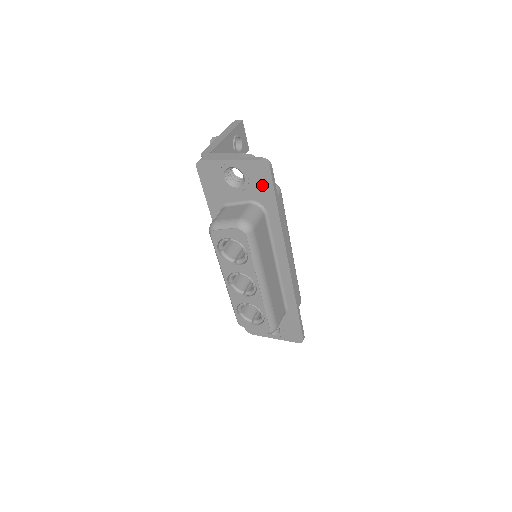
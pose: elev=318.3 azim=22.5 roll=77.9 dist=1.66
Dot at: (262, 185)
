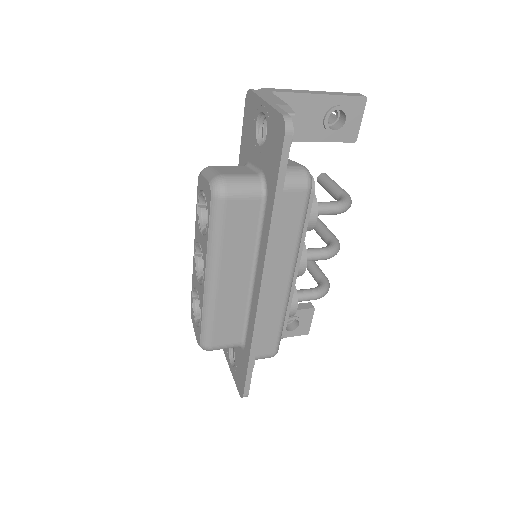
Dot at: (274, 155)
